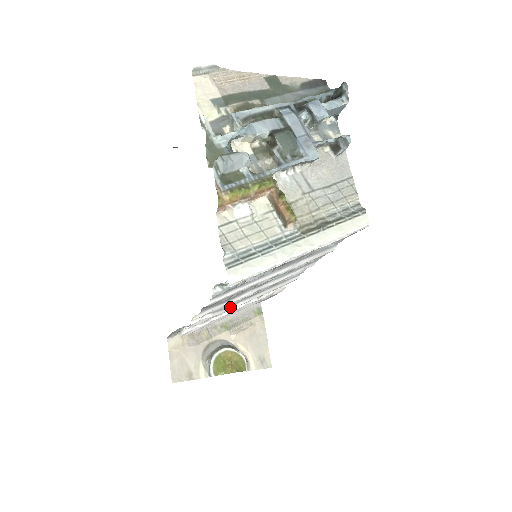
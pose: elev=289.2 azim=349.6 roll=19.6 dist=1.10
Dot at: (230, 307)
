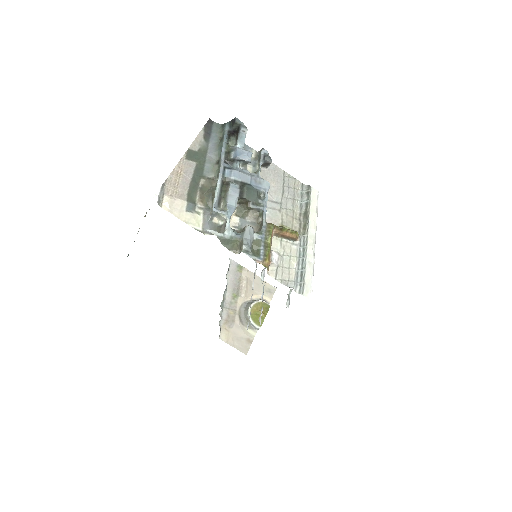
Dot at: occluded
